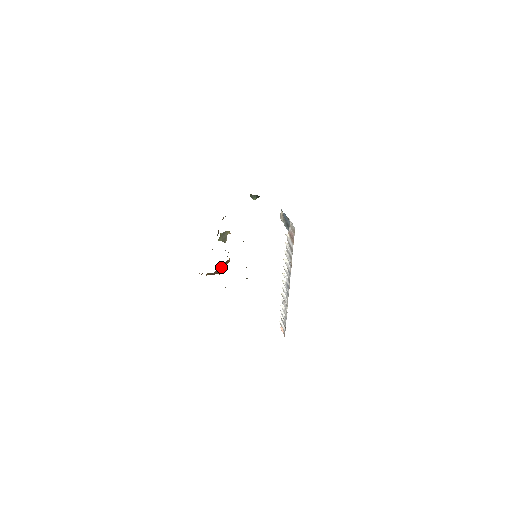
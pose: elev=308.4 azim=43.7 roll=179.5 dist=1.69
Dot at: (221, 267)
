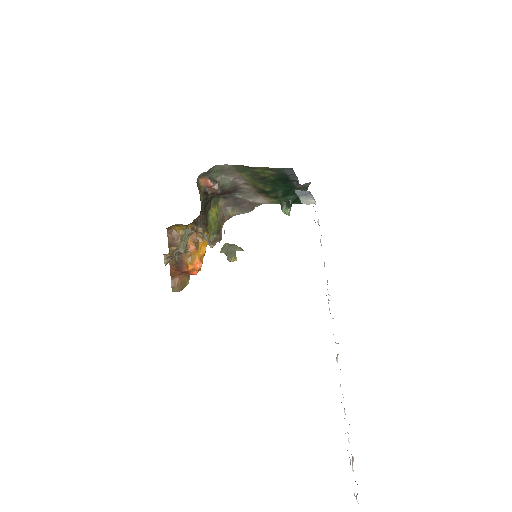
Dot at: occluded
